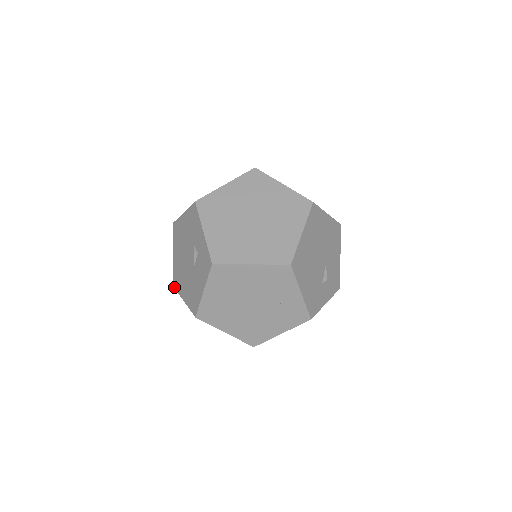
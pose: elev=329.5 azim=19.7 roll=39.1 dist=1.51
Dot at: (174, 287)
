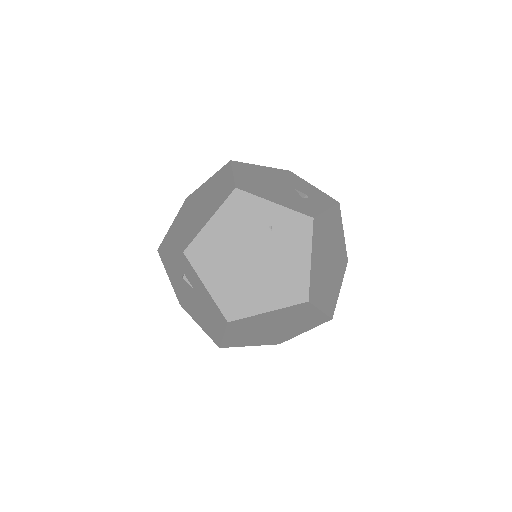
Dot at: (219, 346)
